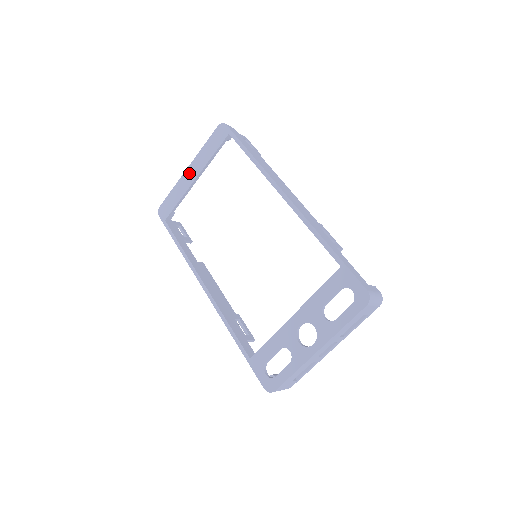
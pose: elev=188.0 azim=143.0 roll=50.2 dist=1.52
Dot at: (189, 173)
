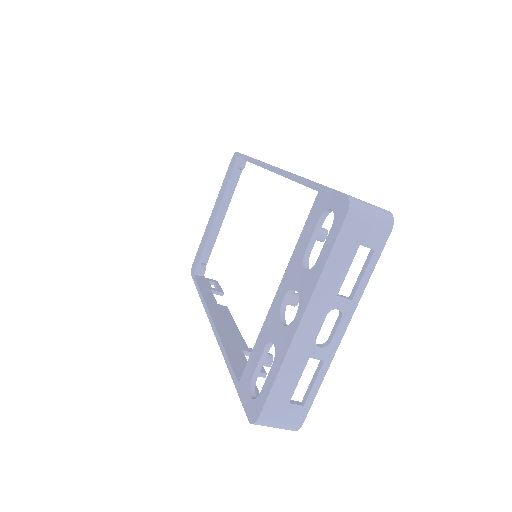
Dot at: (212, 216)
